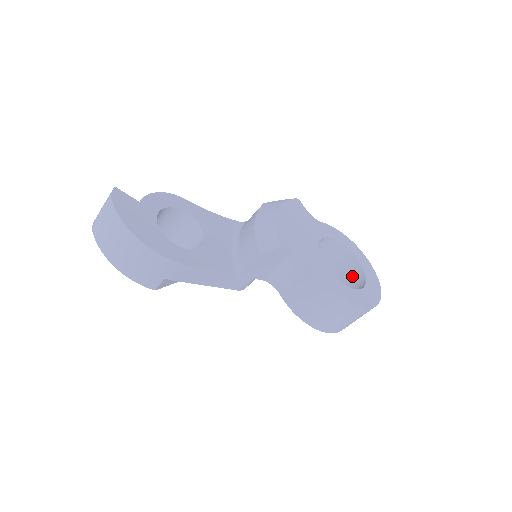
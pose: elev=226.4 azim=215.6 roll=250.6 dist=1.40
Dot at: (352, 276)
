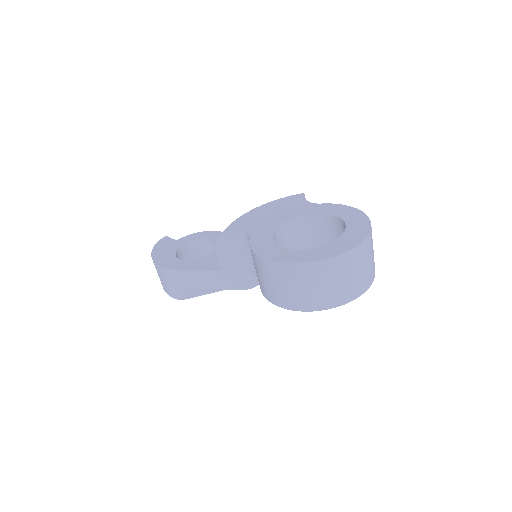
Dot at: occluded
